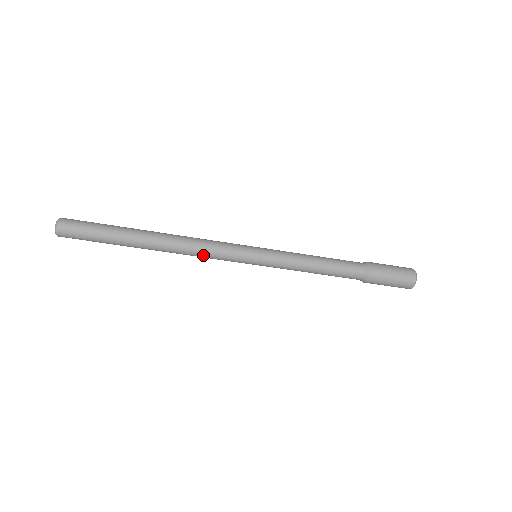
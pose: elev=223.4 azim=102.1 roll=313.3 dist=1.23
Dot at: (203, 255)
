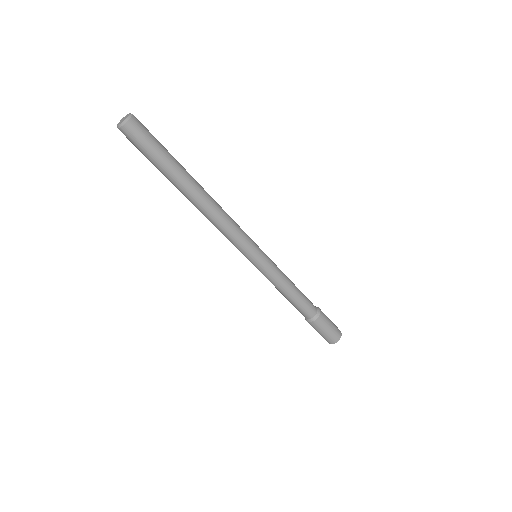
Dot at: (222, 231)
